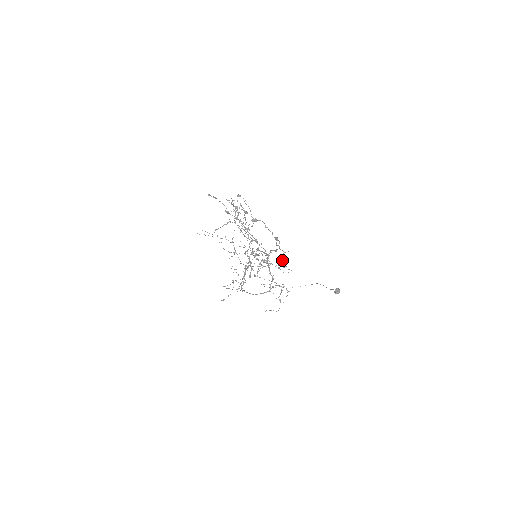
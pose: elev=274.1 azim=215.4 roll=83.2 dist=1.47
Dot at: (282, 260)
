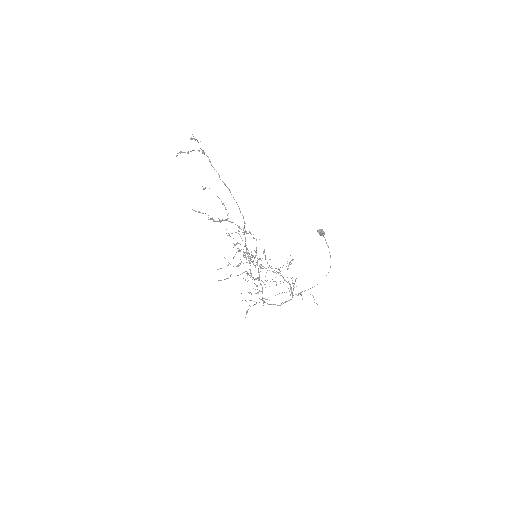
Dot at: occluded
